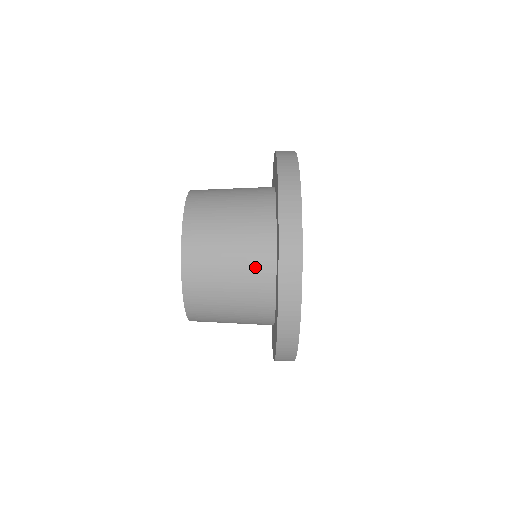
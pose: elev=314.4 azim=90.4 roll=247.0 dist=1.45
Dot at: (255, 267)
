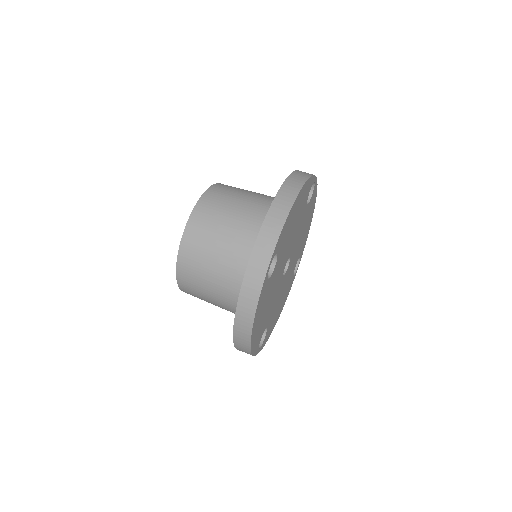
Dot at: occluded
